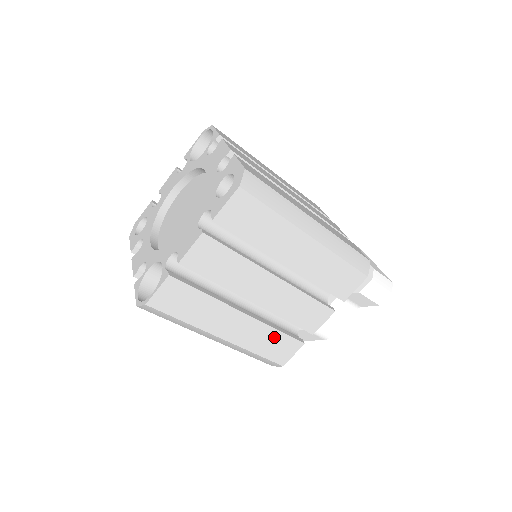
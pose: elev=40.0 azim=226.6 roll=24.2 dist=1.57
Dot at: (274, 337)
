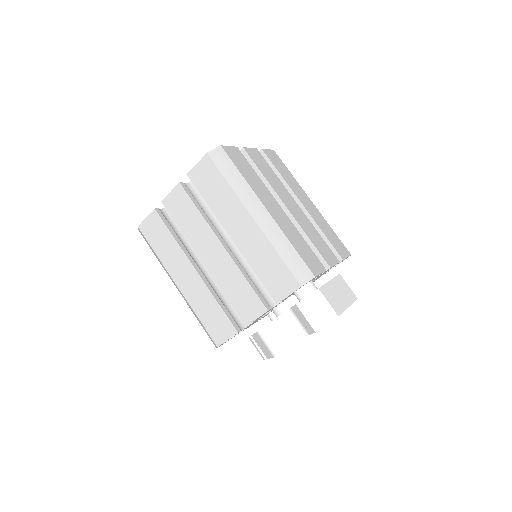
Dot at: (214, 308)
